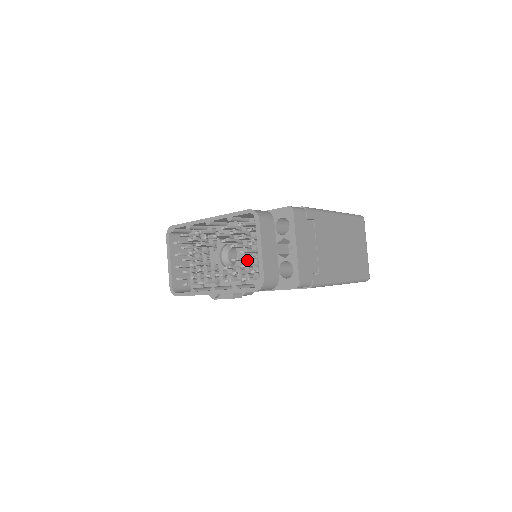
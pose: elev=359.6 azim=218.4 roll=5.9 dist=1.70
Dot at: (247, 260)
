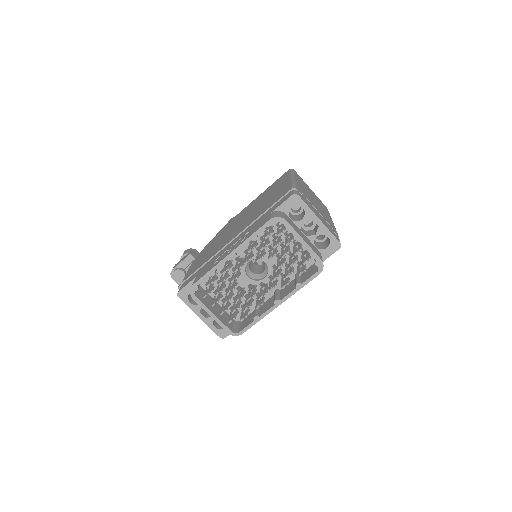
Dot at: occluded
